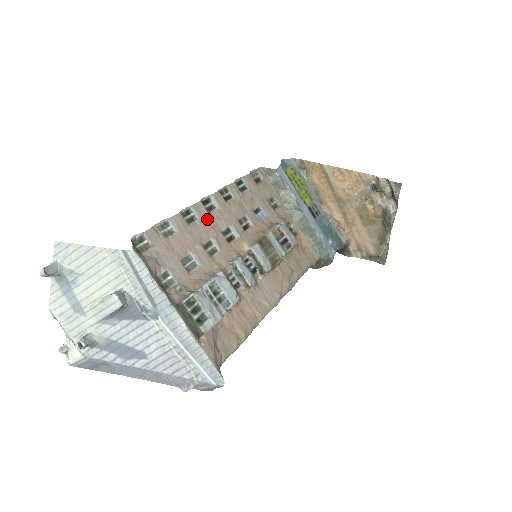
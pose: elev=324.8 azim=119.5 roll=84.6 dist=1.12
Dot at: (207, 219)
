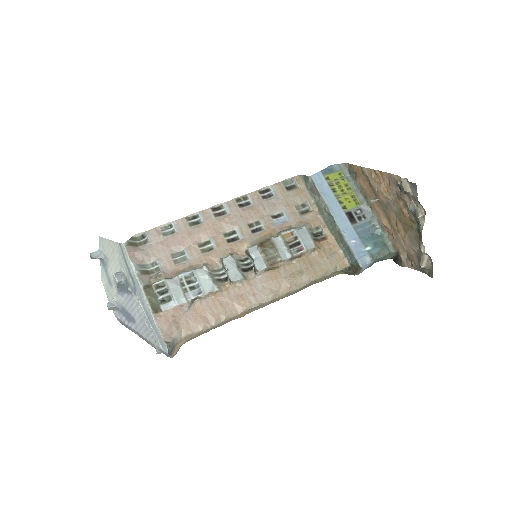
Dot at: (212, 222)
